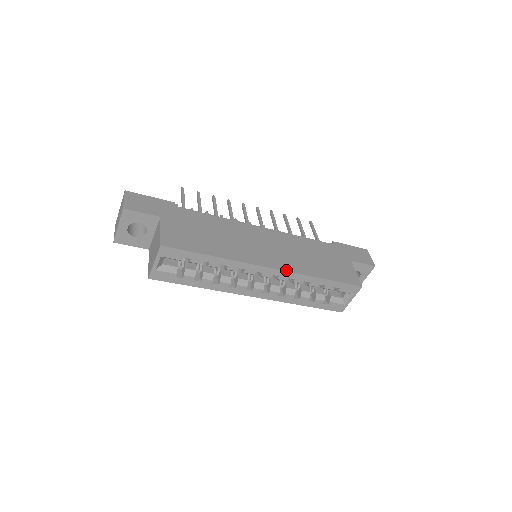
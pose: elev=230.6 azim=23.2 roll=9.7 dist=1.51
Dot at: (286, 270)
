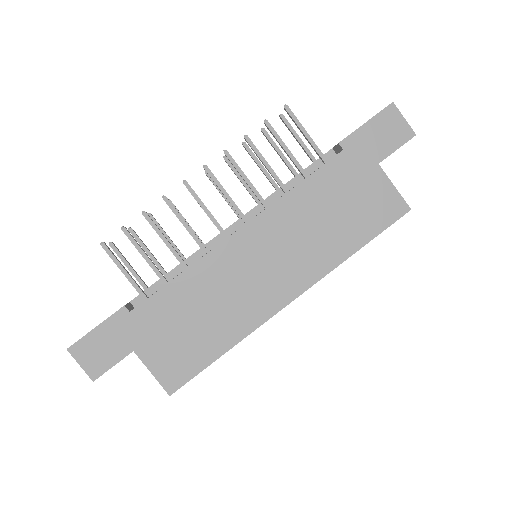
Dot at: (309, 286)
